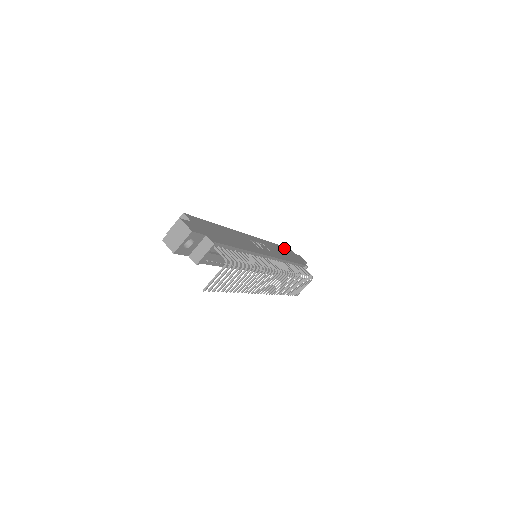
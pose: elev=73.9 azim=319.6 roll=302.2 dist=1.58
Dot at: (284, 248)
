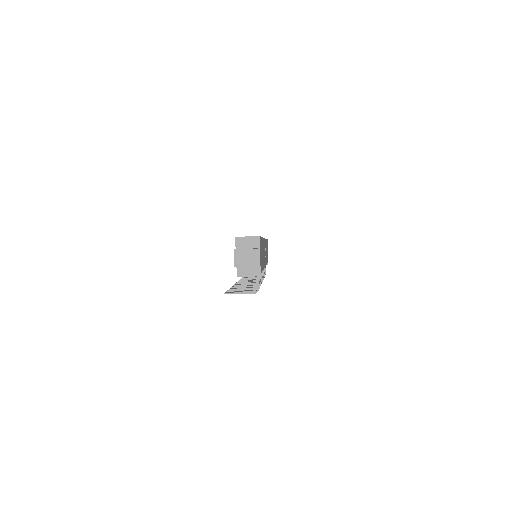
Dot at: occluded
